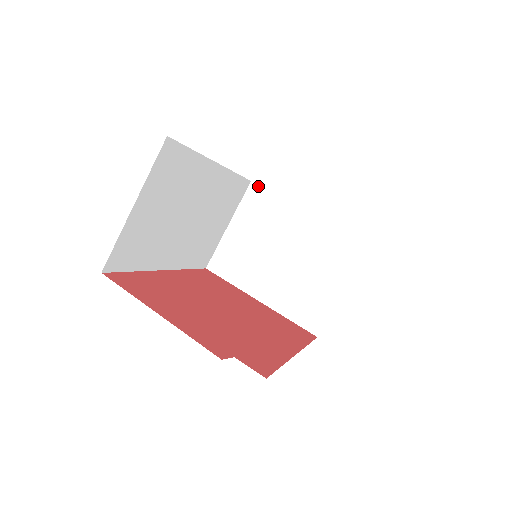
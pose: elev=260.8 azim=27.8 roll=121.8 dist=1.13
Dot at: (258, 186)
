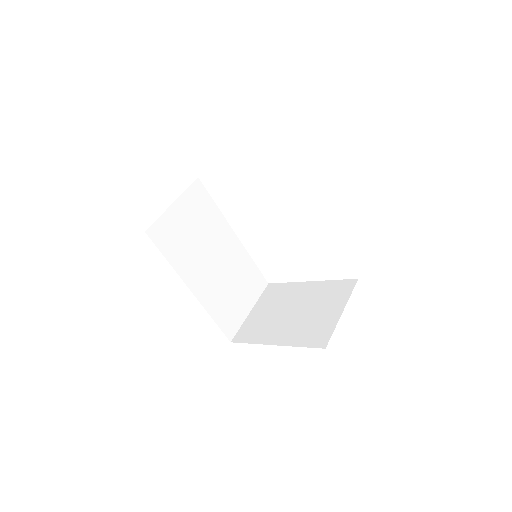
Dot at: (273, 284)
